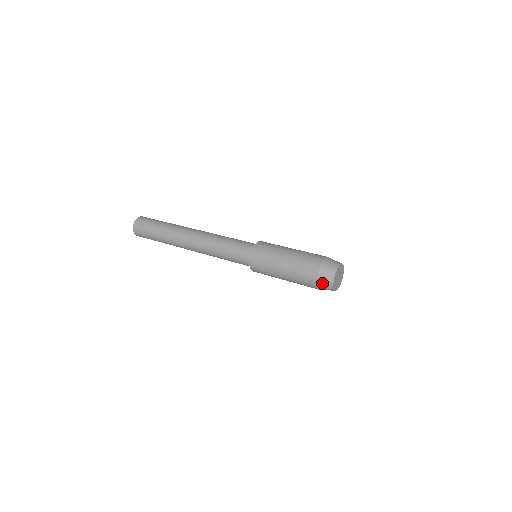
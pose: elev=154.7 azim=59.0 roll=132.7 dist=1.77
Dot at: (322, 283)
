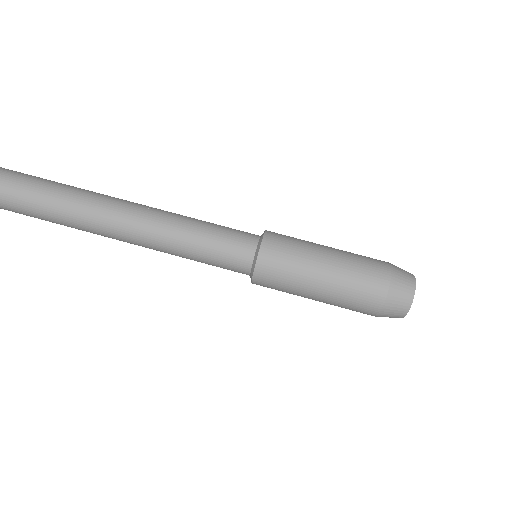
Dot at: occluded
